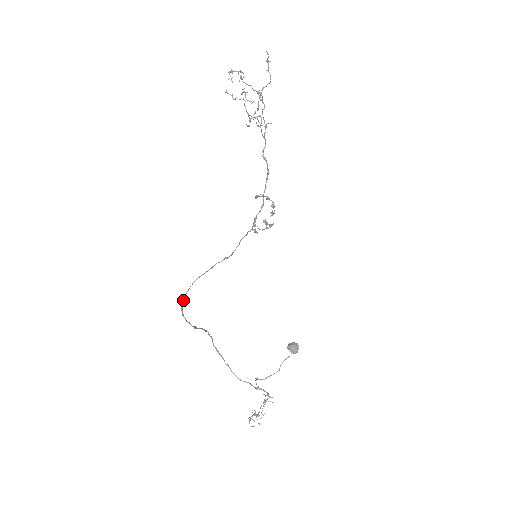
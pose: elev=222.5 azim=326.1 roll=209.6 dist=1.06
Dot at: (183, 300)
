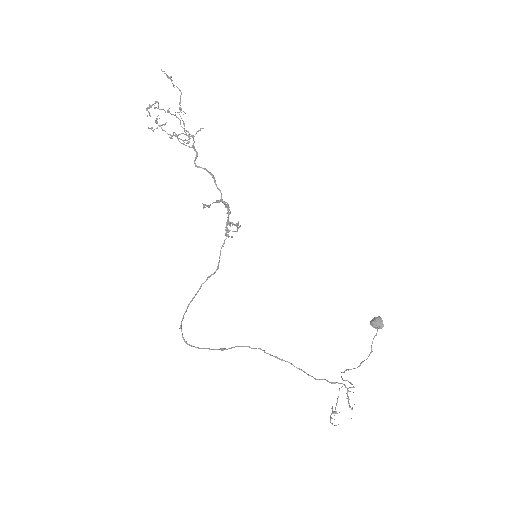
Dot at: occluded
